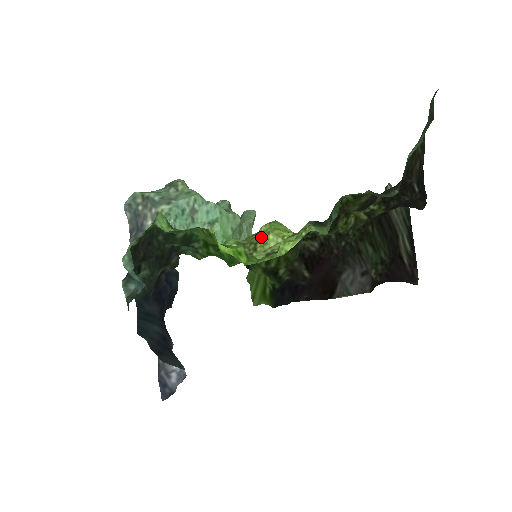
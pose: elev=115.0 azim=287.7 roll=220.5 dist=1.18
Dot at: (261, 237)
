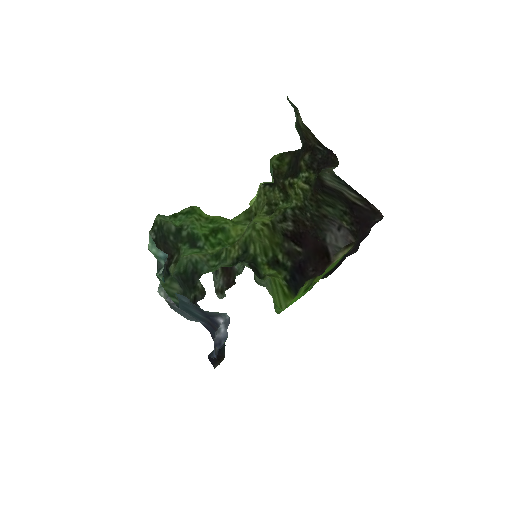
Dot at: occluded
